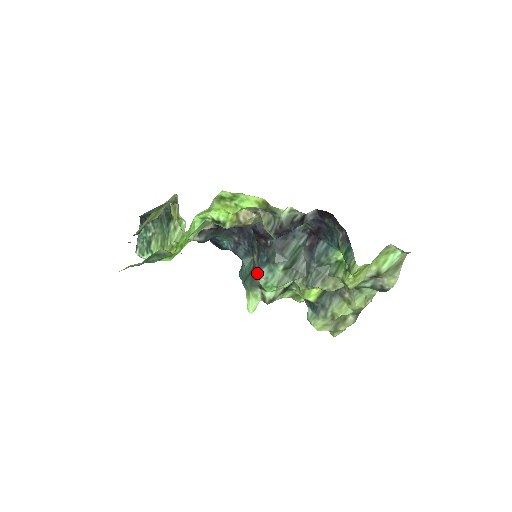
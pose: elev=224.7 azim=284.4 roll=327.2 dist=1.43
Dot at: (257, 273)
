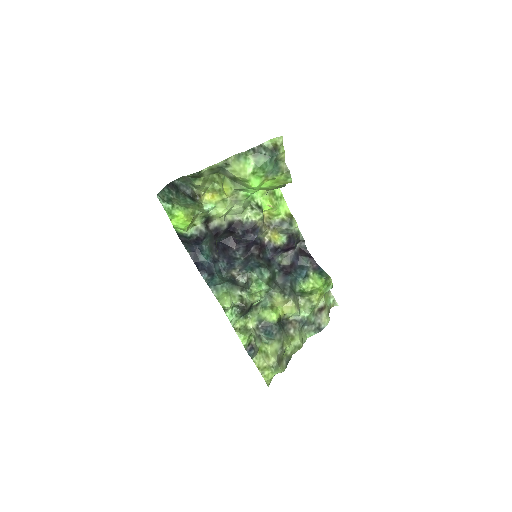
Dot at: (236, 281)
